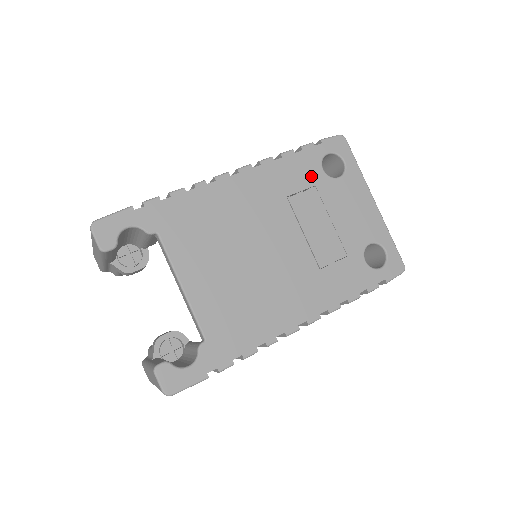
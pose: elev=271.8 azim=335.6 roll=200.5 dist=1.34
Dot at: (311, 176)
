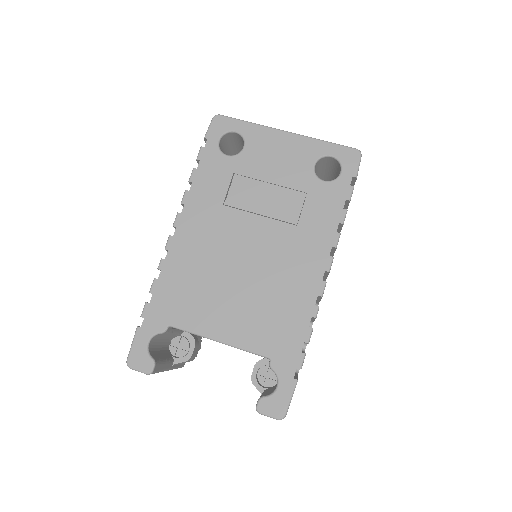
Dot at: (224, 170)
